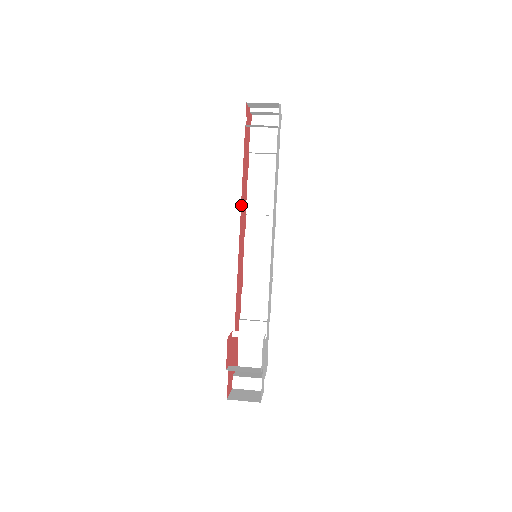
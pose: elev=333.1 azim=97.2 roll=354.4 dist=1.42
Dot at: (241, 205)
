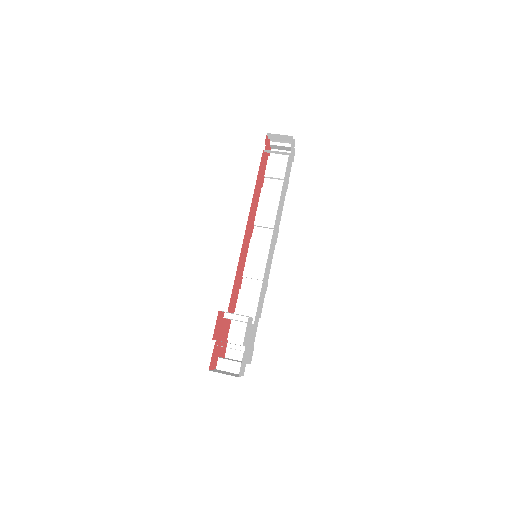
Dot at: (250, 211)
